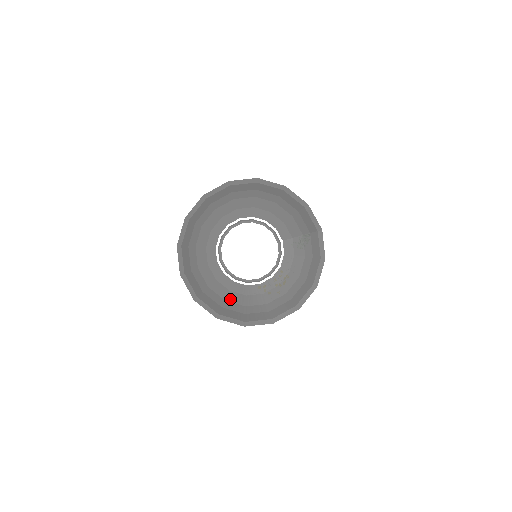
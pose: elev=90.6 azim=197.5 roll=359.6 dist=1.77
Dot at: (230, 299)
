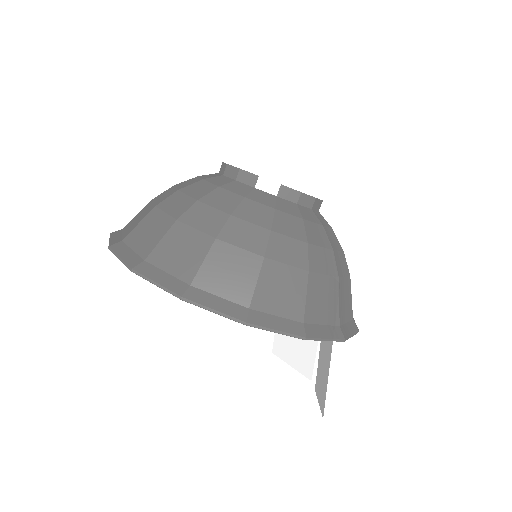
Dot at: (311, 239)
